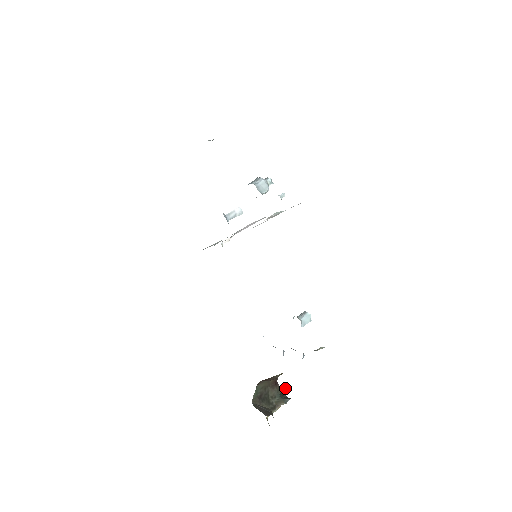
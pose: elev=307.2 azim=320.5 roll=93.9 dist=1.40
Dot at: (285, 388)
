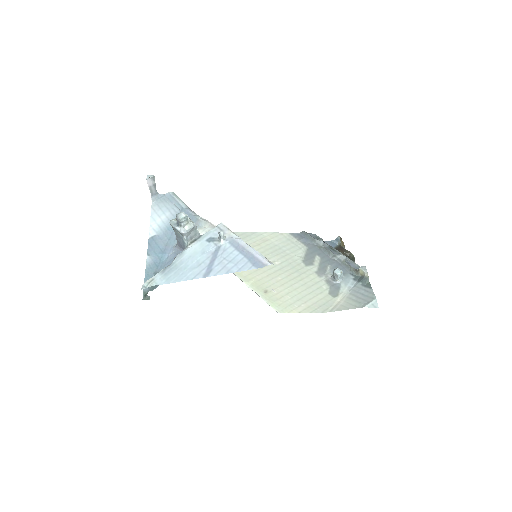
Dot at: (337, 238)
